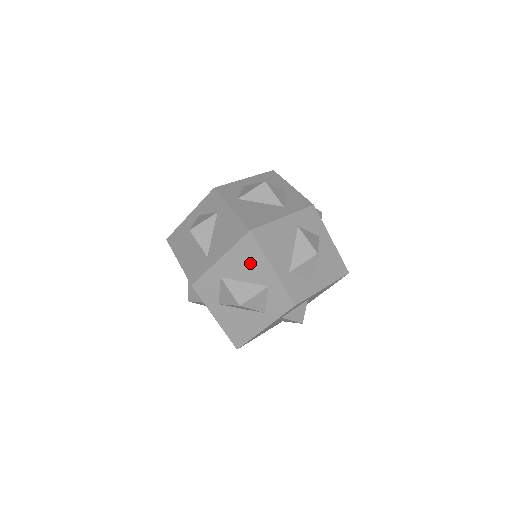
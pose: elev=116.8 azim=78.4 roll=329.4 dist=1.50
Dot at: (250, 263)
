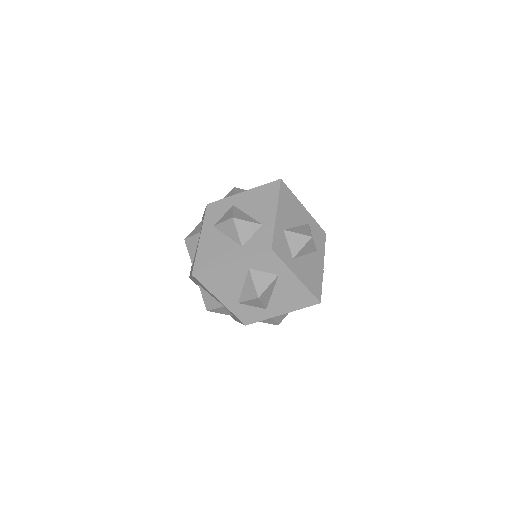
Dot at: occluded
